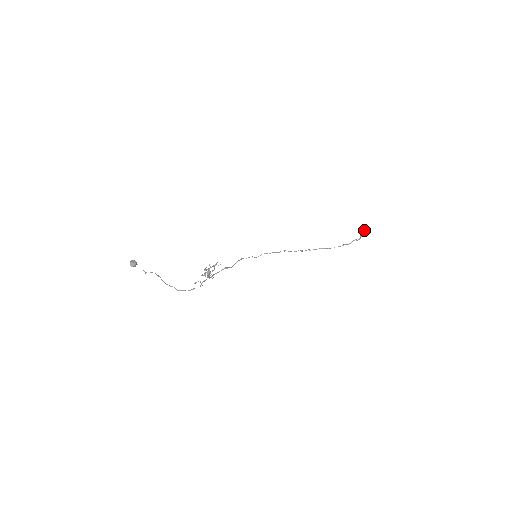
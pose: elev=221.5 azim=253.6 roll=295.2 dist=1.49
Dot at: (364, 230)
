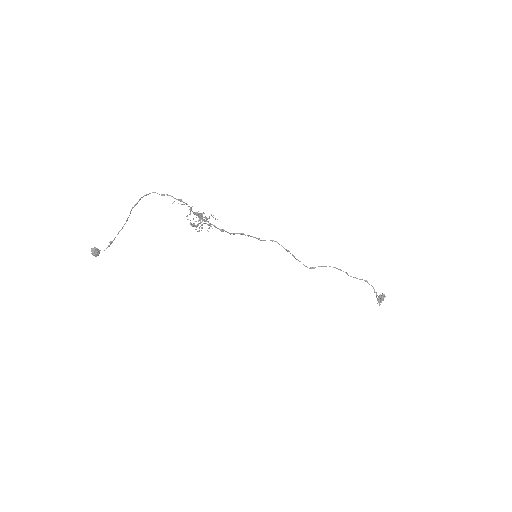
Dot at: occluded
